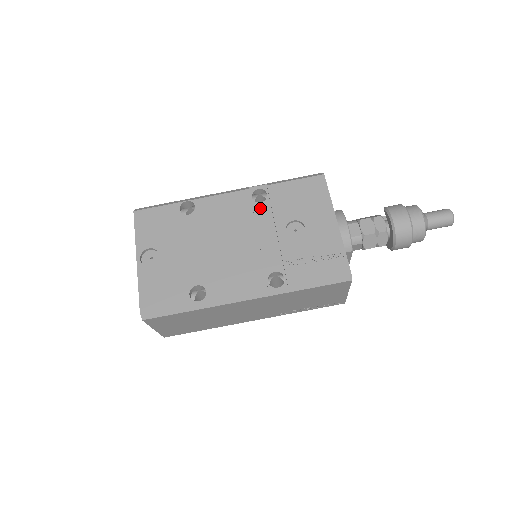
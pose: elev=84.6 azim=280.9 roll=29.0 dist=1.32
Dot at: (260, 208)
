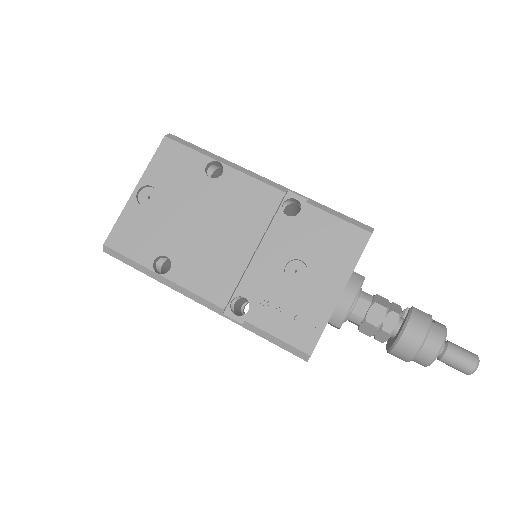
Dot at: (282, 221)
